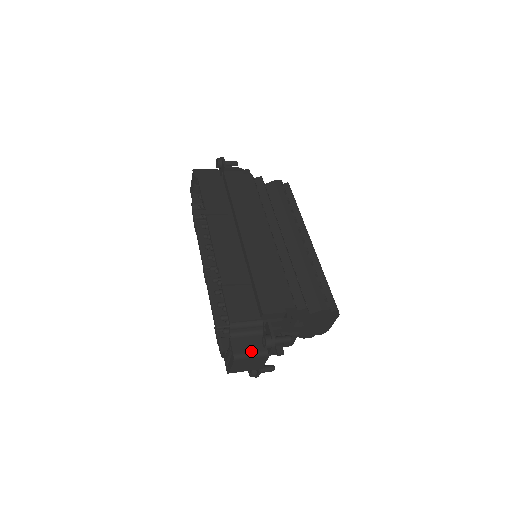
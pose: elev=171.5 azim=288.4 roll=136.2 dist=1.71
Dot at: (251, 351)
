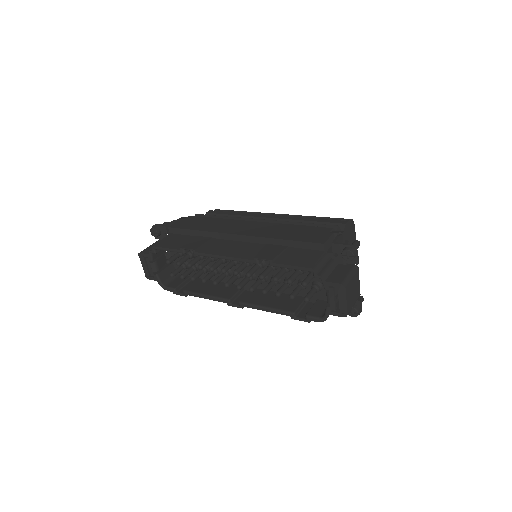
Dot at: (346, 274)
